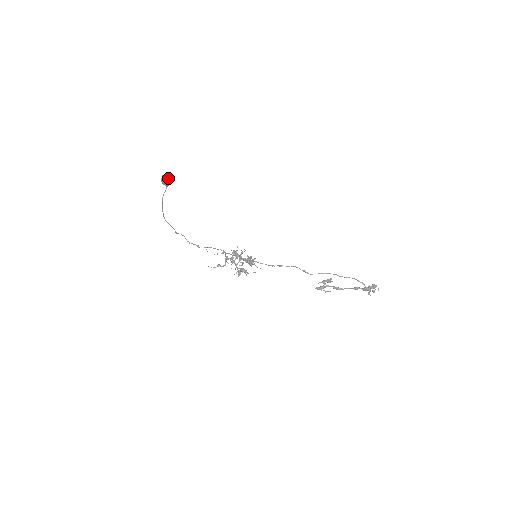
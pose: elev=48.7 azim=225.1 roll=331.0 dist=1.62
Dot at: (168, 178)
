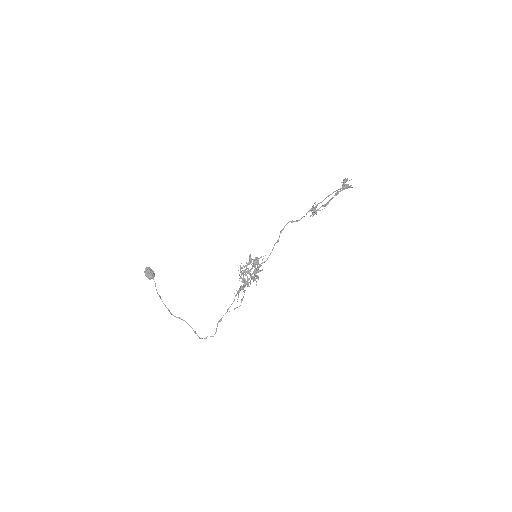
Dot at: (149, 268)
